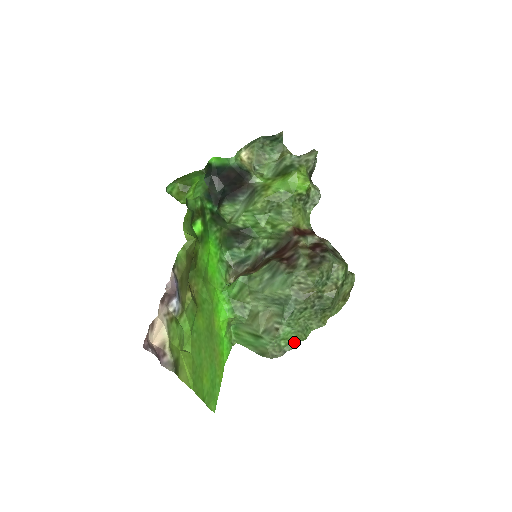
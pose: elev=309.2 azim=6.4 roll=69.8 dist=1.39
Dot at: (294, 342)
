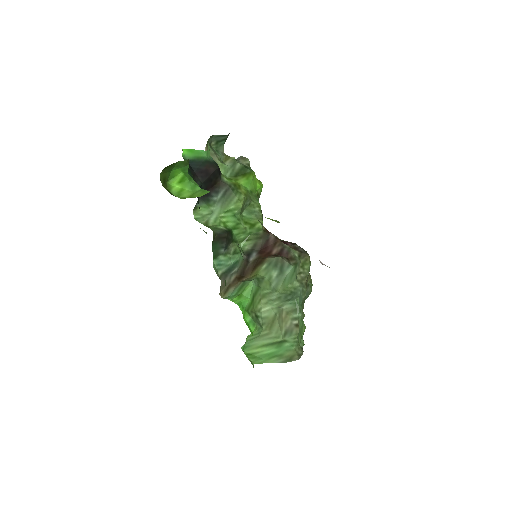
Dot at: (302, 336)
